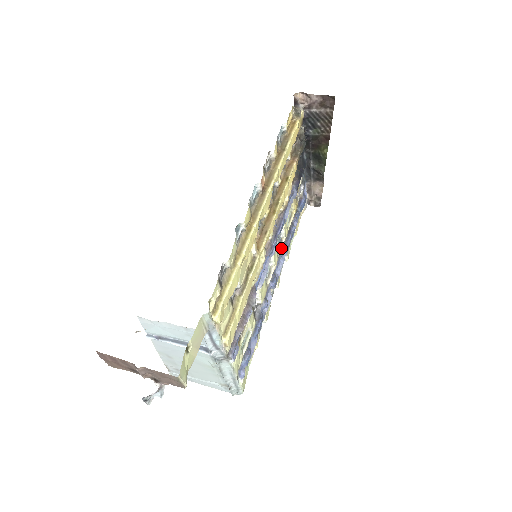
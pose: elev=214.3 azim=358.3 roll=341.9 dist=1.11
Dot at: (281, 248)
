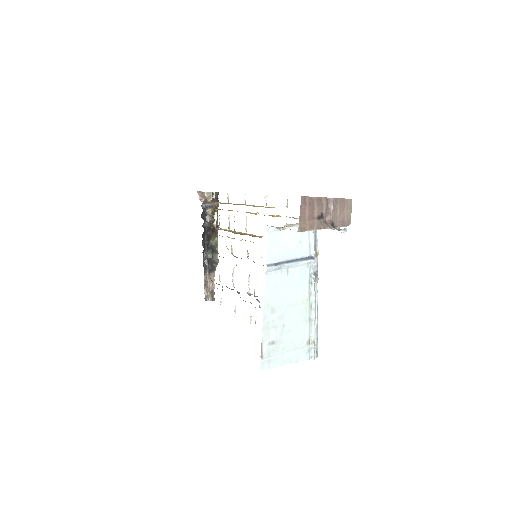
Dot at: occluded
